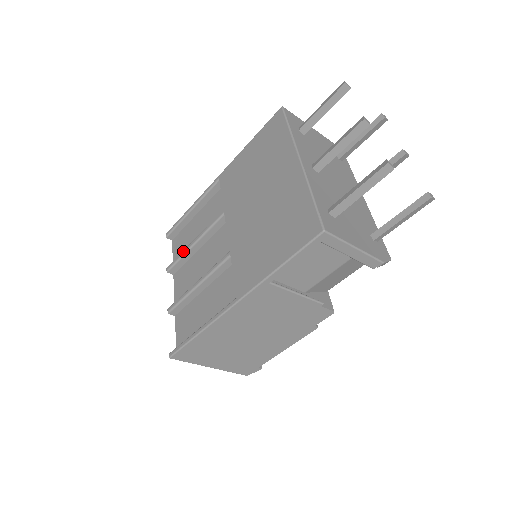
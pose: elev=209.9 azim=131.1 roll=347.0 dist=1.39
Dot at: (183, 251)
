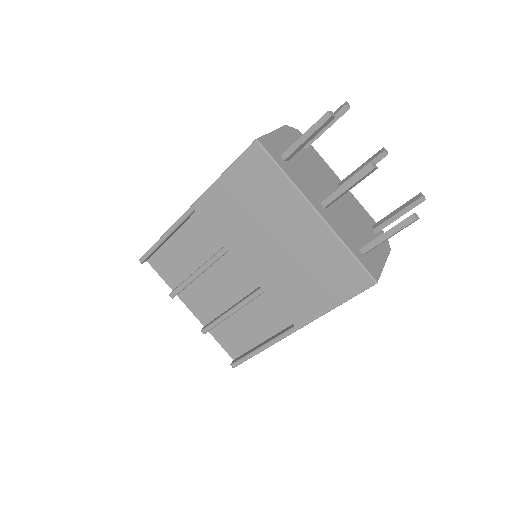
Dot at: (186, 282)
